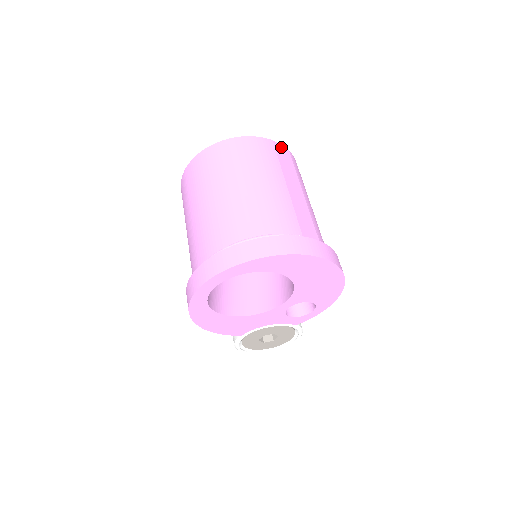
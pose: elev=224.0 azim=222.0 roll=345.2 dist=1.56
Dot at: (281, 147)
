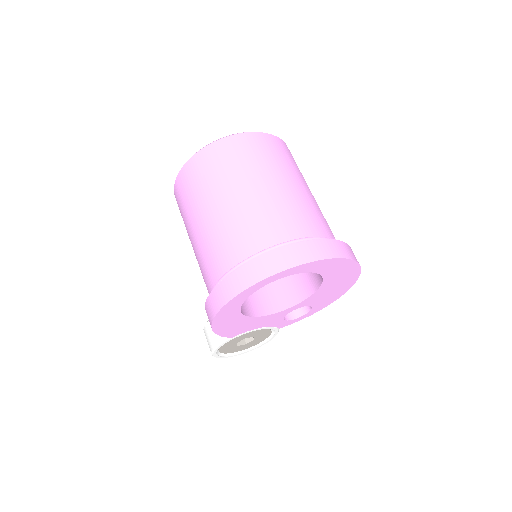
Dot at: occluded
